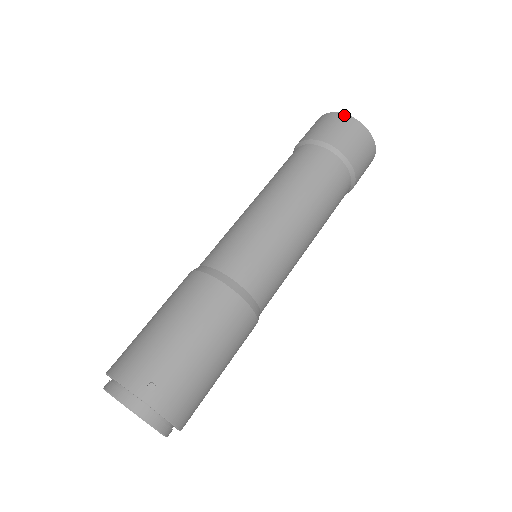
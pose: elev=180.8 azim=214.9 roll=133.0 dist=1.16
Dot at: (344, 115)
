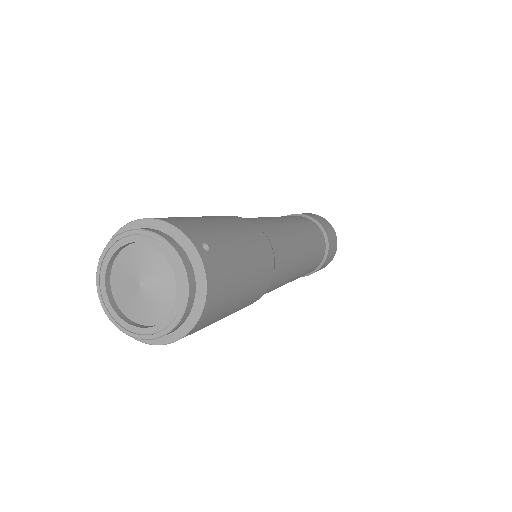
Dot at: (324, 218)
